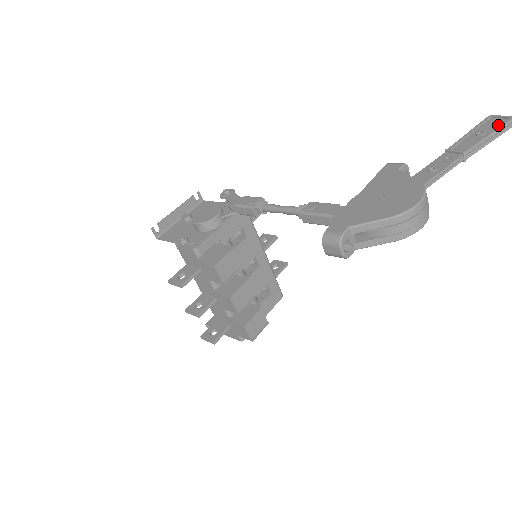
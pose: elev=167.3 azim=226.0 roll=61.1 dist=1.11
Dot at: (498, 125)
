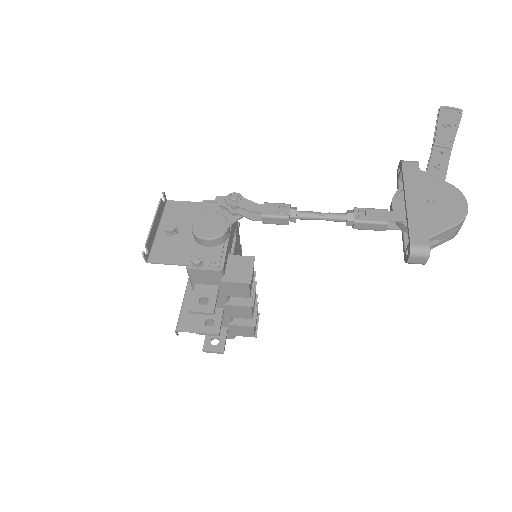
Dot at: (455, 117)
